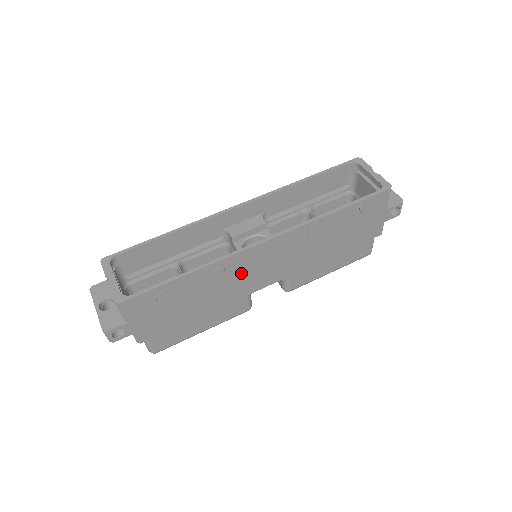
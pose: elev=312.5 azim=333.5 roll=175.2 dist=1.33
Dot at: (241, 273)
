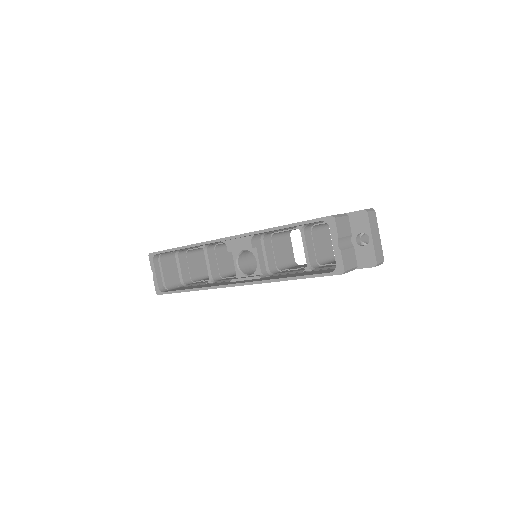
Dot at: occluded
